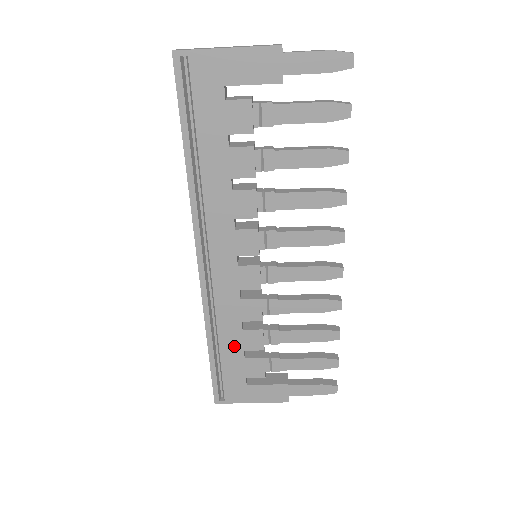
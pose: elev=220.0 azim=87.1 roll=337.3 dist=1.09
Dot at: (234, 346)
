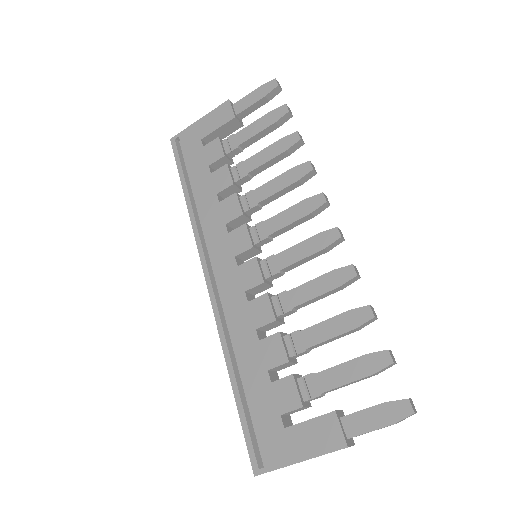
Dot at: (256, 367)
